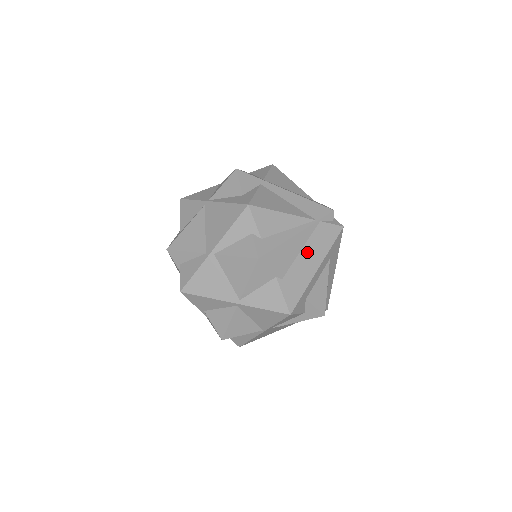
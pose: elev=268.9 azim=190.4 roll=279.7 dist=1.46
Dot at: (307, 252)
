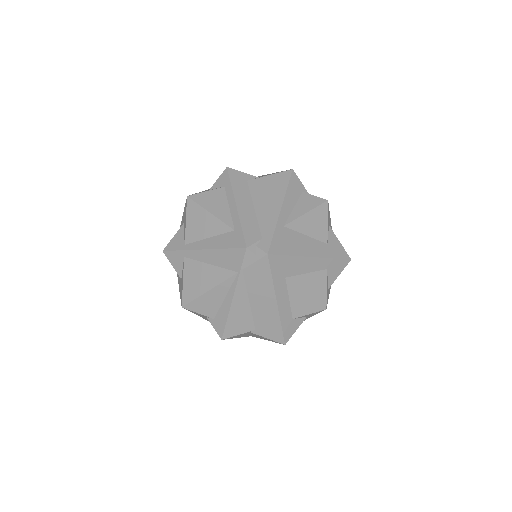
Dot at: (255, 299)
